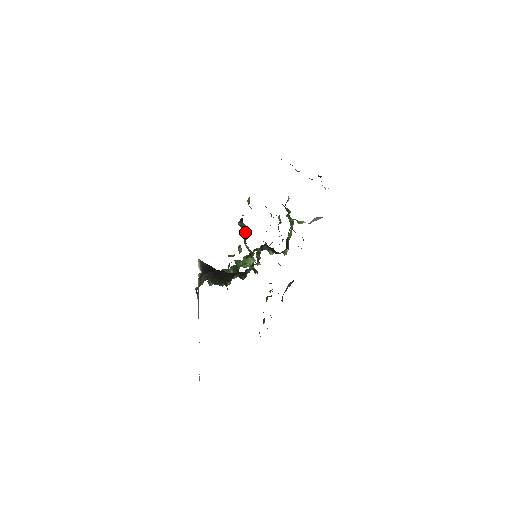
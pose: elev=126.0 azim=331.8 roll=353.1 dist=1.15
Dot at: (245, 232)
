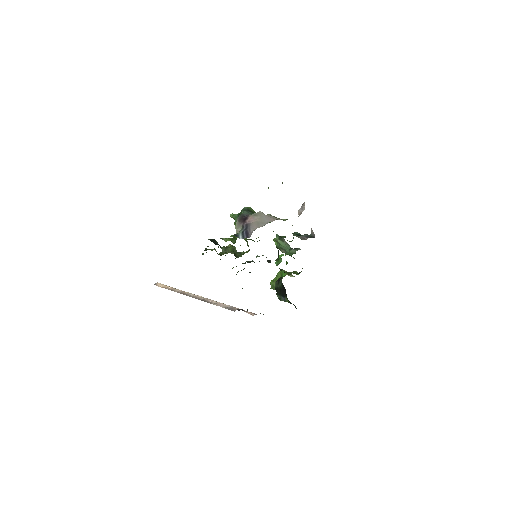
Dot at: (233, 252)
